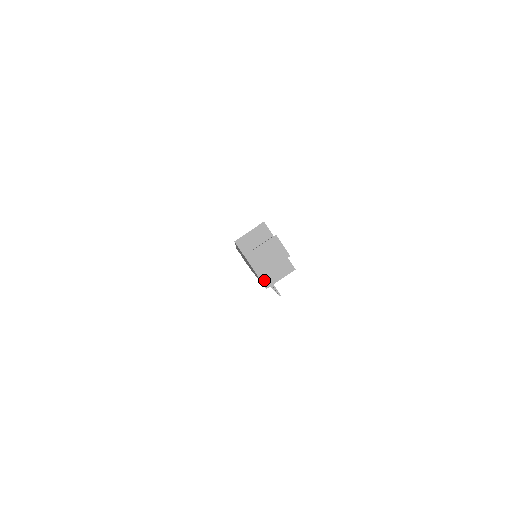
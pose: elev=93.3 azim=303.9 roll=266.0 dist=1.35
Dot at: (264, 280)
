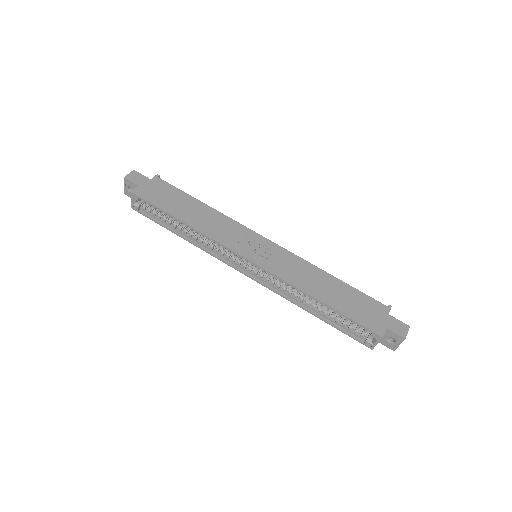
Dot at: occluded
